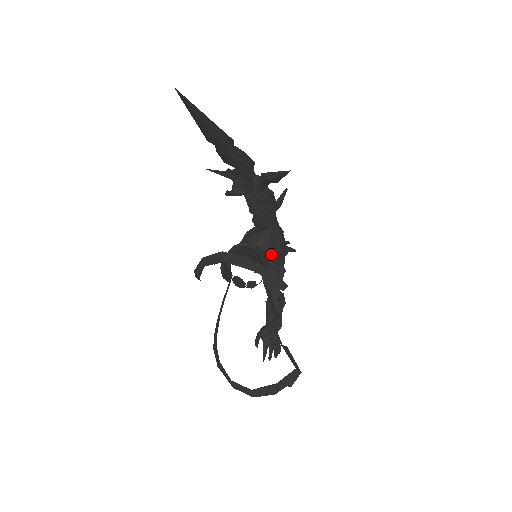
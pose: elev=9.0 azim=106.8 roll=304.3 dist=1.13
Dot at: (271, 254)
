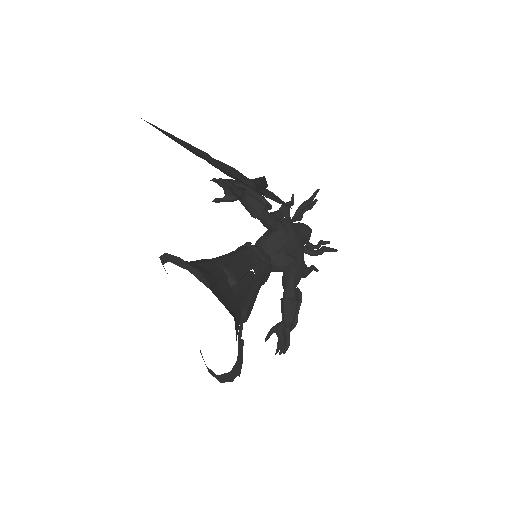
Dot at: (281, 254)
